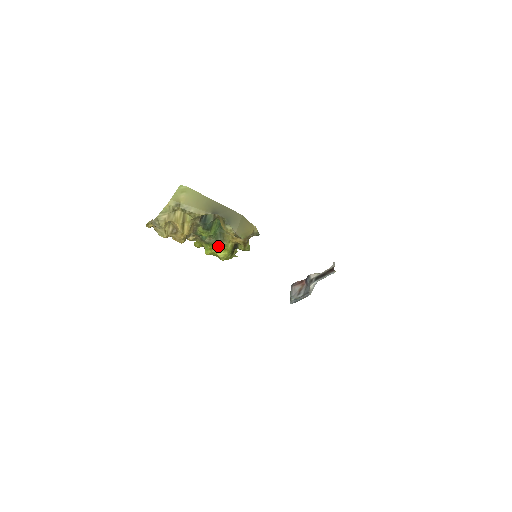
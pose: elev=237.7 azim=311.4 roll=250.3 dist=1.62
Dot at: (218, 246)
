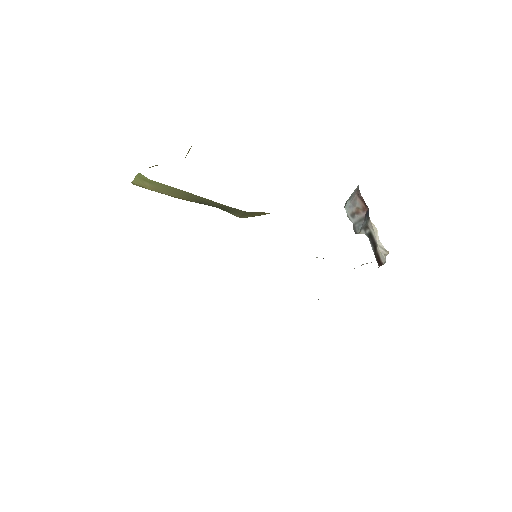
Dot at: occluded
